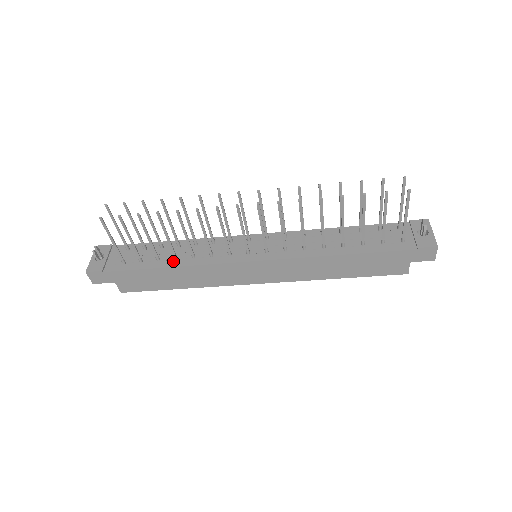
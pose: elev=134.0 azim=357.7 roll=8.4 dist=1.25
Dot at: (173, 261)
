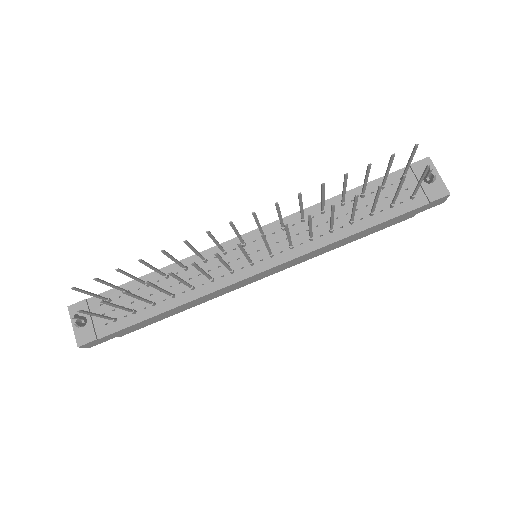
Dot at: (171, 300)
